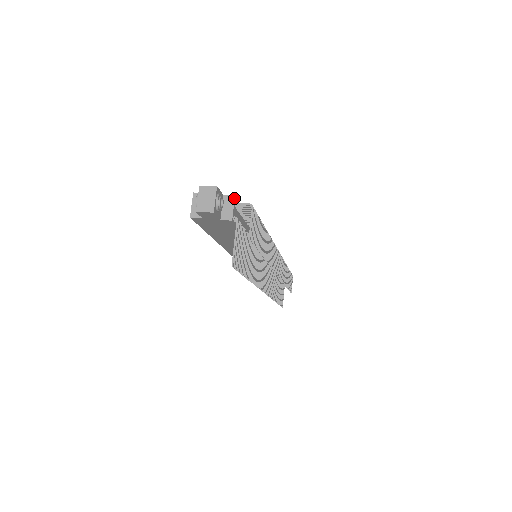
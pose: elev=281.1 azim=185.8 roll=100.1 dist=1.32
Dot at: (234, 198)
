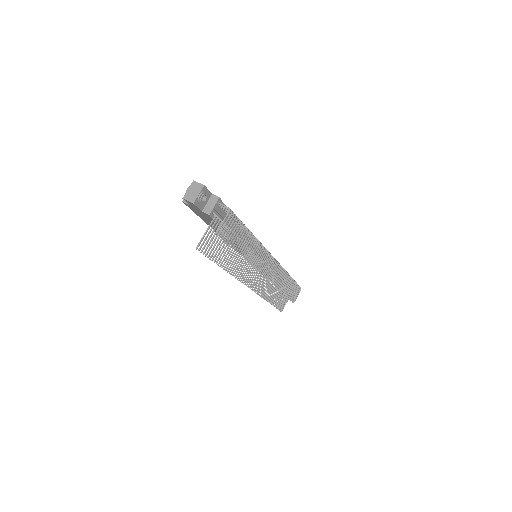
Dot at: (218, 199)
